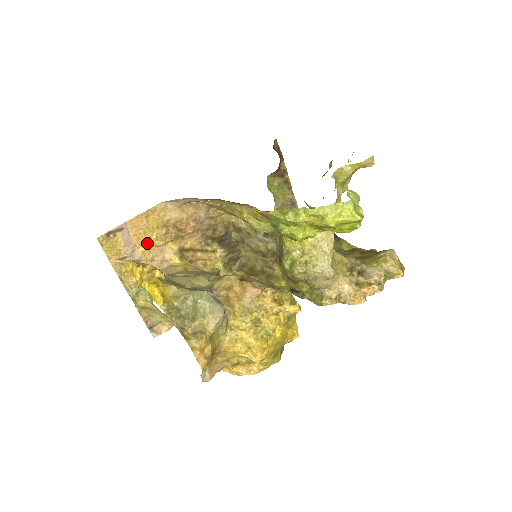
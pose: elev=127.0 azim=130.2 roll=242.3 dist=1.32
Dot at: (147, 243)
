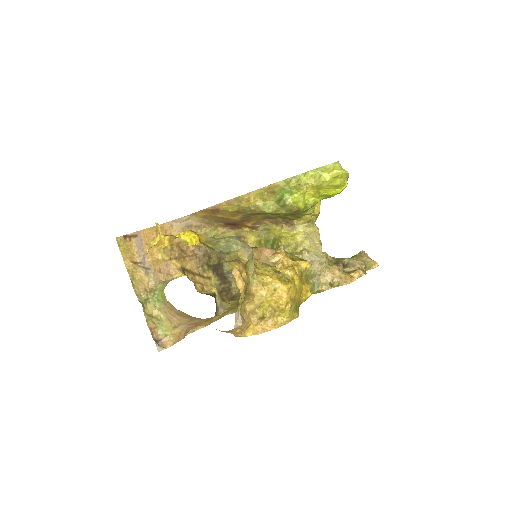
Dot at: (155, 255)
